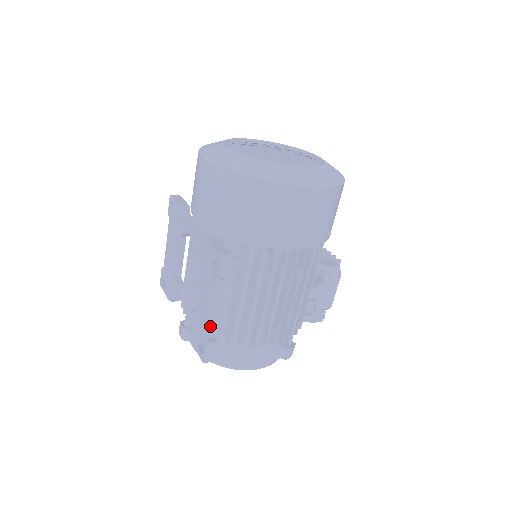
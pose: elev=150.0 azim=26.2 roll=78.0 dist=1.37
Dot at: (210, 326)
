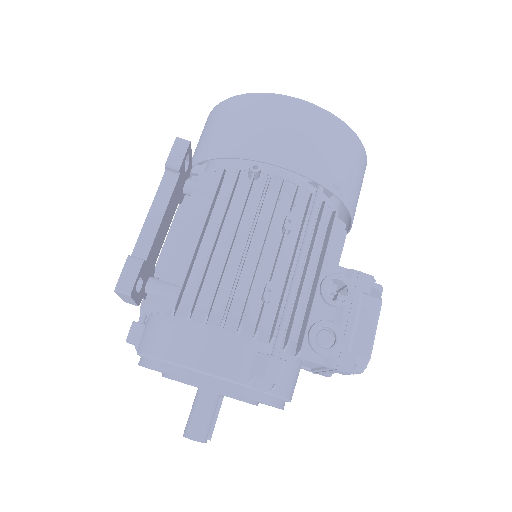
Dot at: (143, 240)
